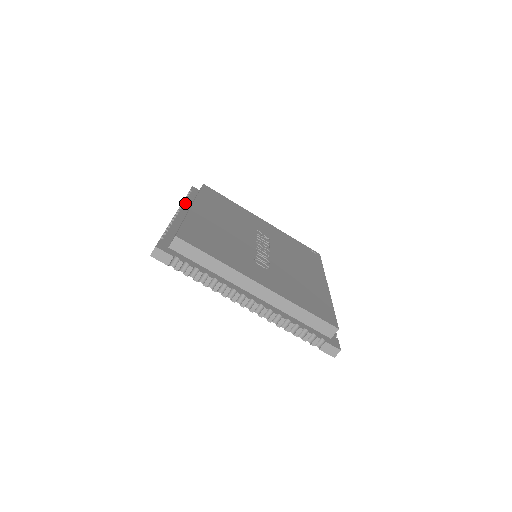
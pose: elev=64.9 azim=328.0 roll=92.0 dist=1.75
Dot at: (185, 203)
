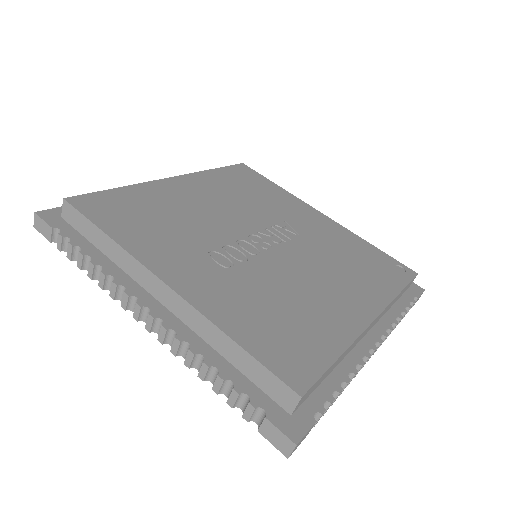
Dot at: occluded
